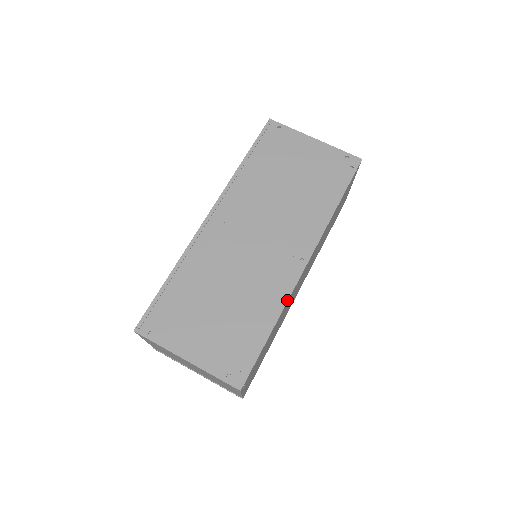
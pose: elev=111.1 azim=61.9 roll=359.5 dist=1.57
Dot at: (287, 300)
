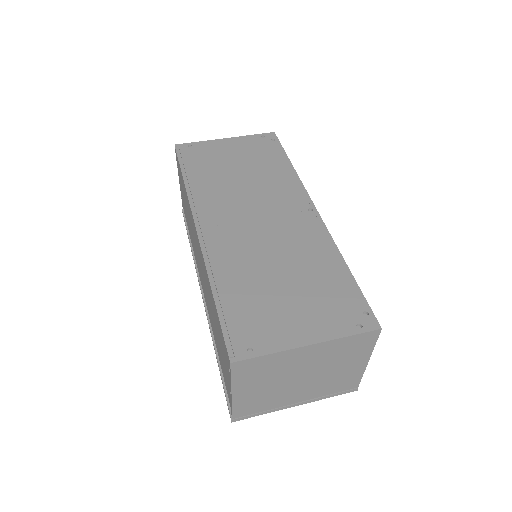
Dot at: (333, 241)
